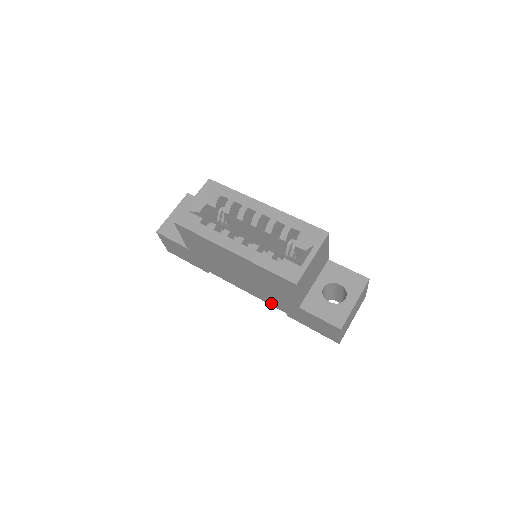
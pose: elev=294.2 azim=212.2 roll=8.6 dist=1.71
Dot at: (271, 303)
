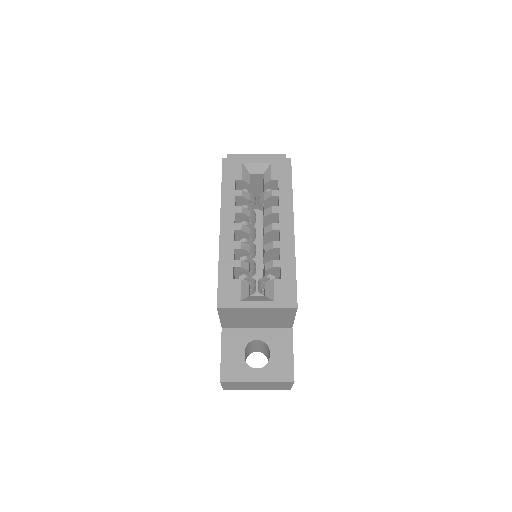
Dot at: occluded
